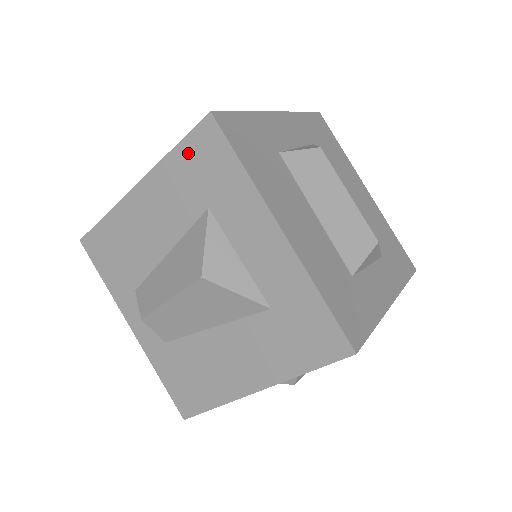
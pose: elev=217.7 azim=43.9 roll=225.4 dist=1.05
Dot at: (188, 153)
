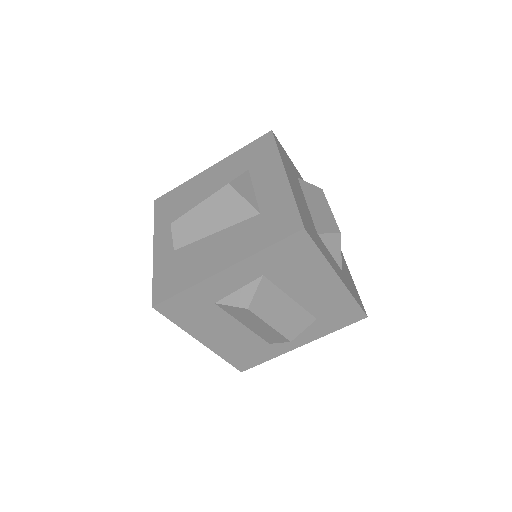
Dot at: (250, 148)
